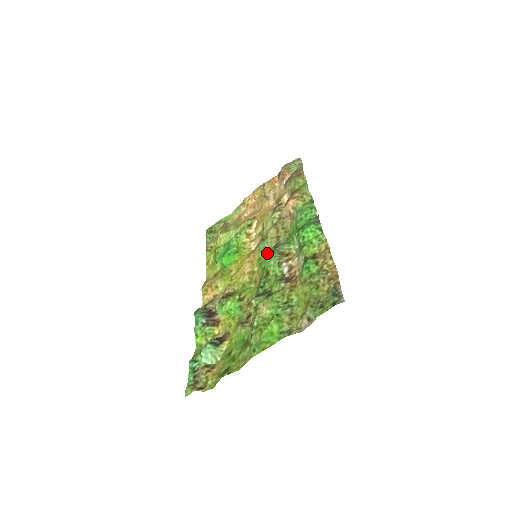
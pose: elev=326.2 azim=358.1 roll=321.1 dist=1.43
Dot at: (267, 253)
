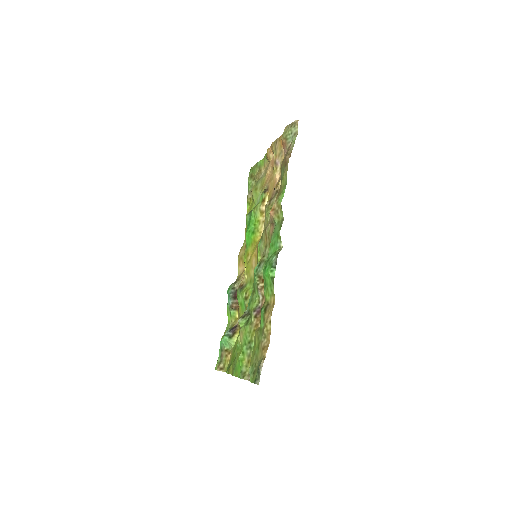
Dot at: occluded
